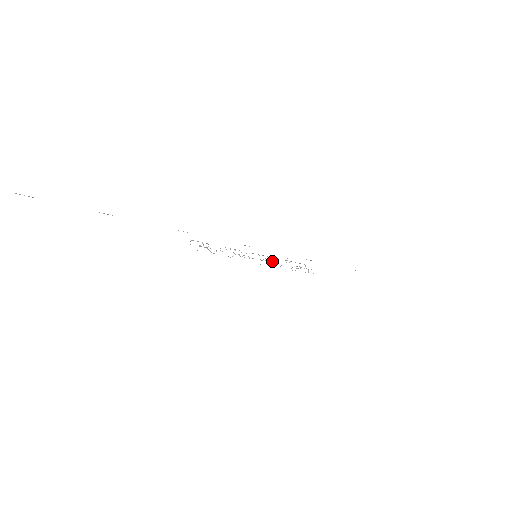
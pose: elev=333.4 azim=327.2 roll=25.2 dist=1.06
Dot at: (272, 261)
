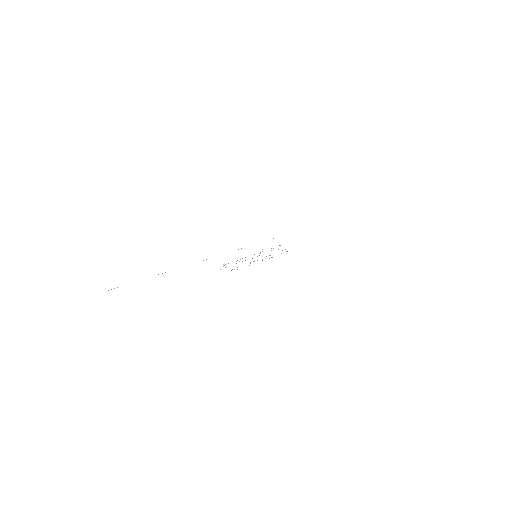
Dot at: (269, 255)
